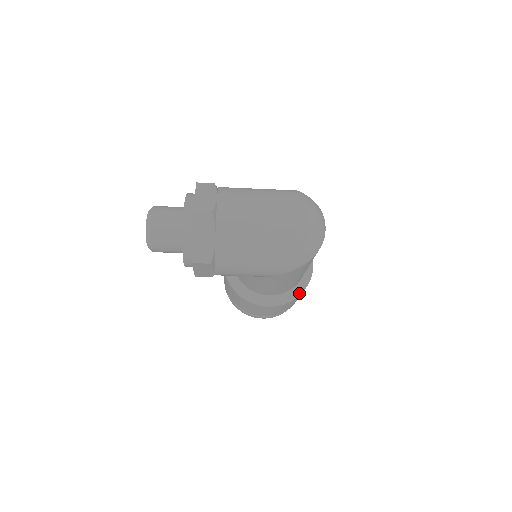
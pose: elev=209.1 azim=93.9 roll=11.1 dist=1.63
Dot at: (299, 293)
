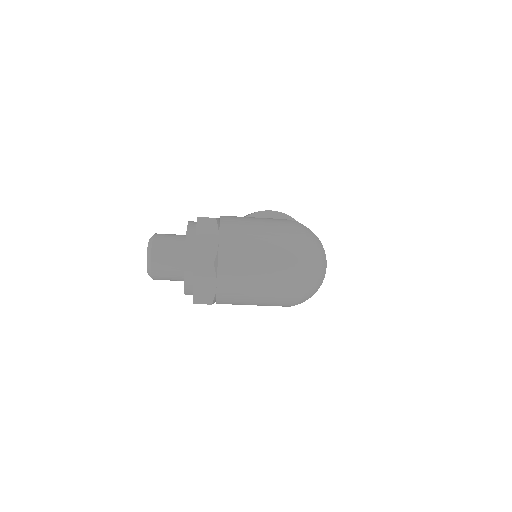
Dot at: occluded
